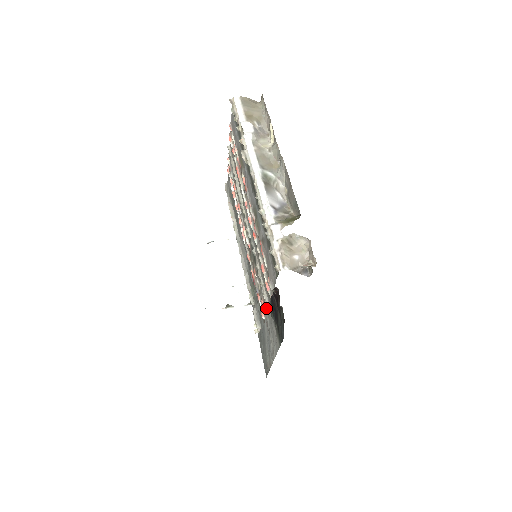
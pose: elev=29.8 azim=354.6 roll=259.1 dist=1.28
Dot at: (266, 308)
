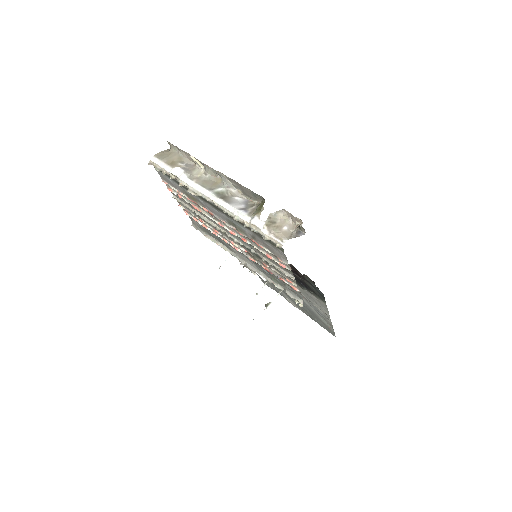
Dot at: (294, 282)
